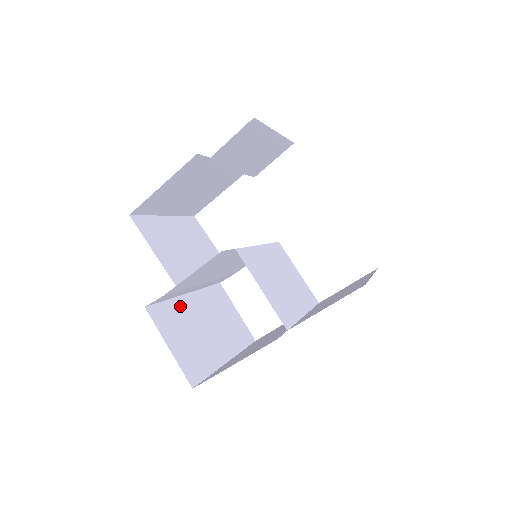
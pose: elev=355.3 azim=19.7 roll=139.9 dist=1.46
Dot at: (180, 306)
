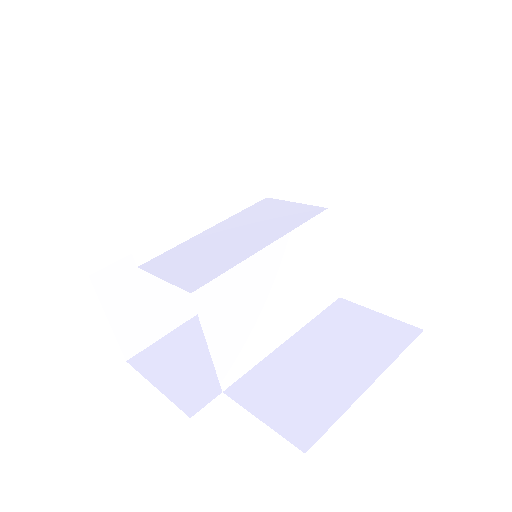
Dot at: occluded
